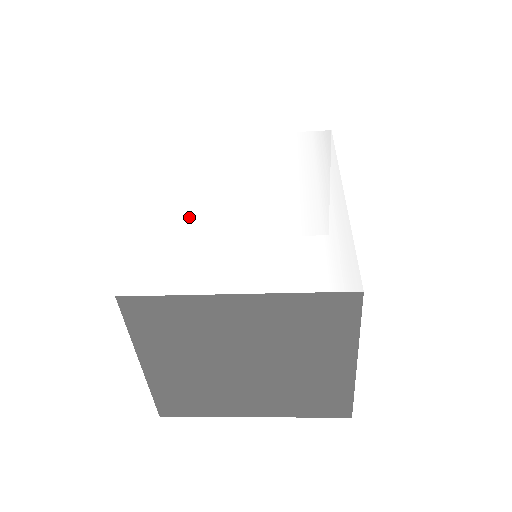
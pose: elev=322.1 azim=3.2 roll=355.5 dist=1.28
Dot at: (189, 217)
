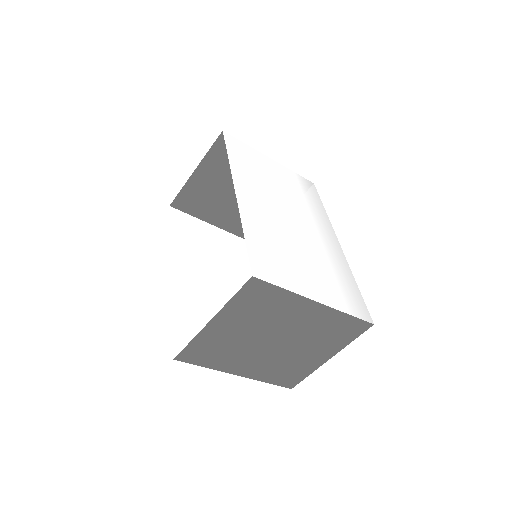
Dot at: (264, 222)
